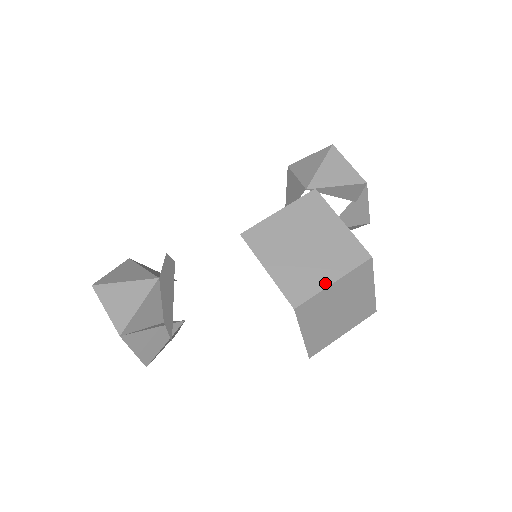
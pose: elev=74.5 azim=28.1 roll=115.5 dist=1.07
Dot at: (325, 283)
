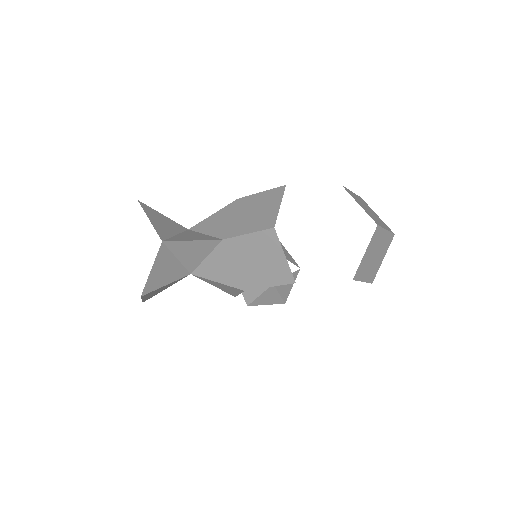
Dot at: (384, 227)
